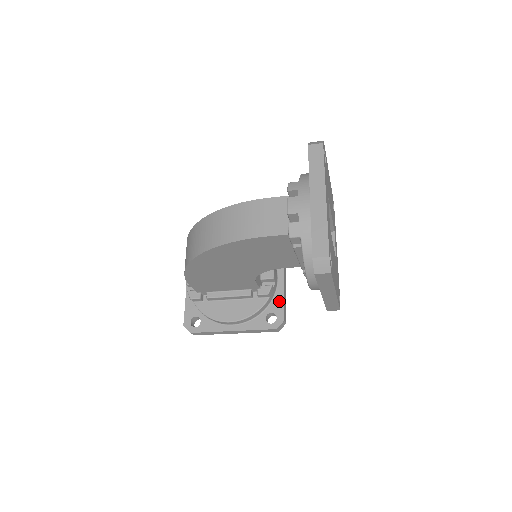
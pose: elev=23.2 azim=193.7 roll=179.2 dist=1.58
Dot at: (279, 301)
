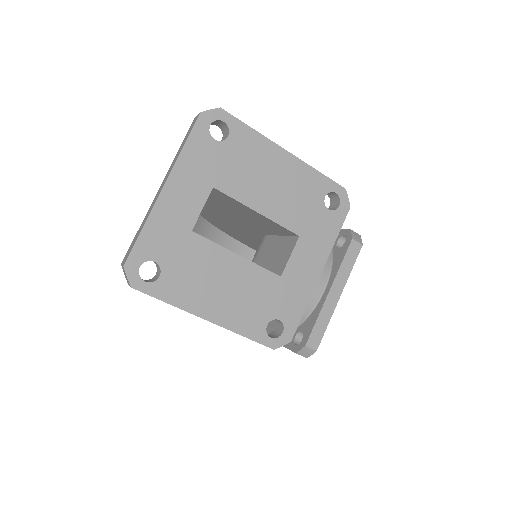
Dot at: (312, 320)
